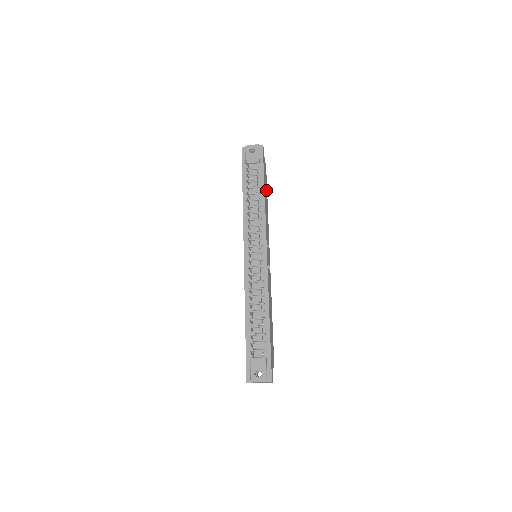
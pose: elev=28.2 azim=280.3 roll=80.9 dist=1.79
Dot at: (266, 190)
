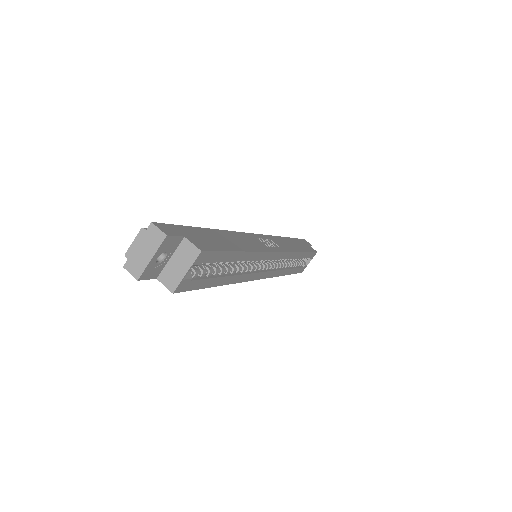
Dot at: (303, 248)
